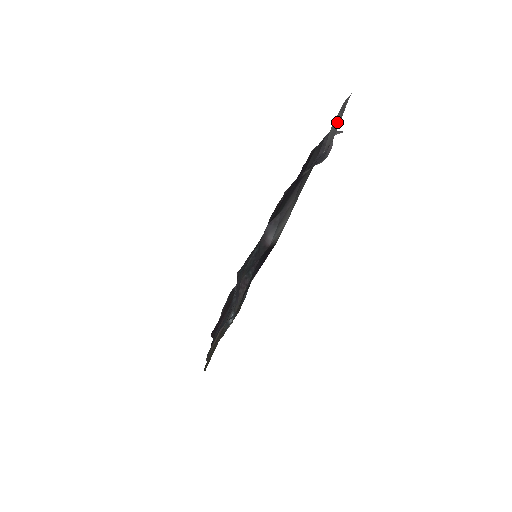
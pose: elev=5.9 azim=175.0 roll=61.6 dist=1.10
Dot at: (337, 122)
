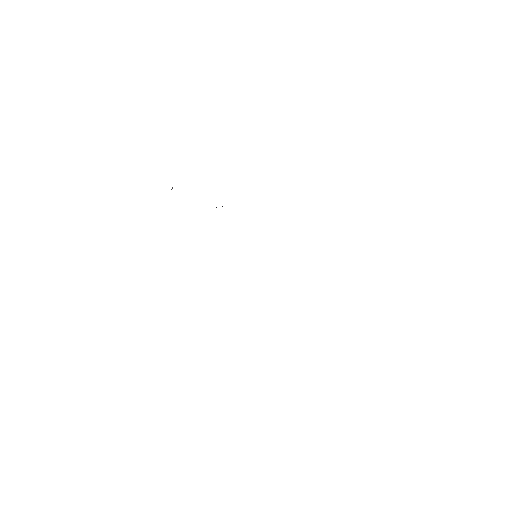
Dot at: occluded
